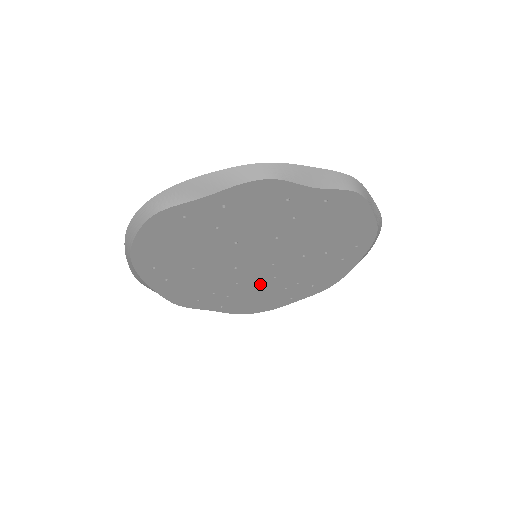
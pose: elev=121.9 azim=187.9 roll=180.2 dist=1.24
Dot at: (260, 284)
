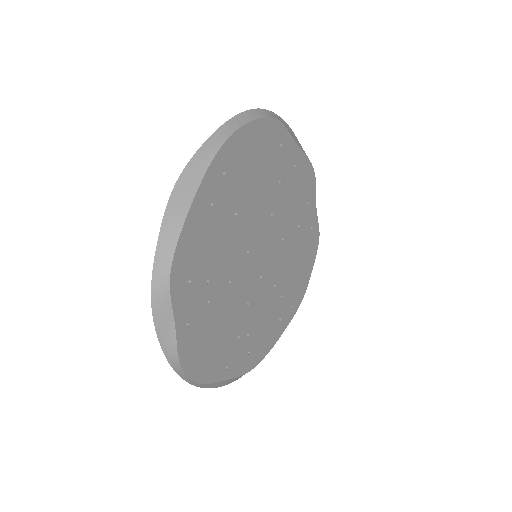
Dot at: (235, 305)
